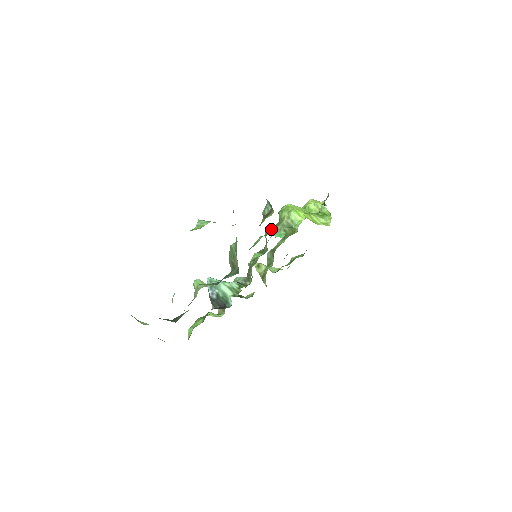
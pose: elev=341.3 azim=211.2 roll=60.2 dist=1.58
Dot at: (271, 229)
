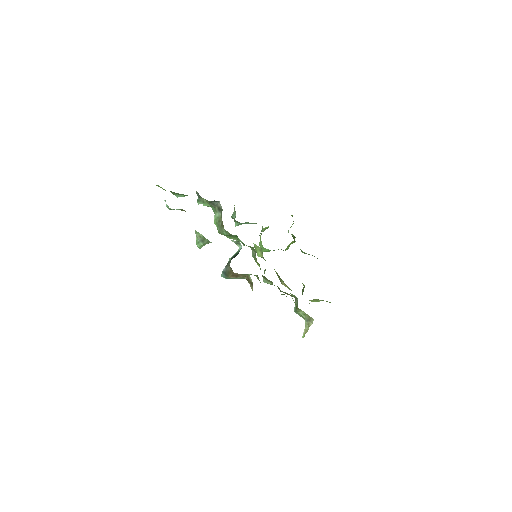
Dot at: occluded
